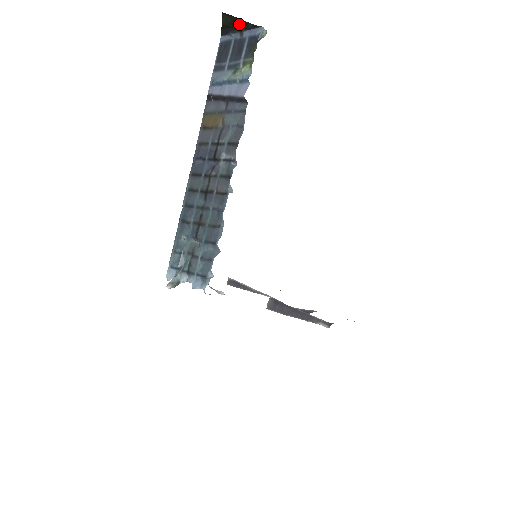
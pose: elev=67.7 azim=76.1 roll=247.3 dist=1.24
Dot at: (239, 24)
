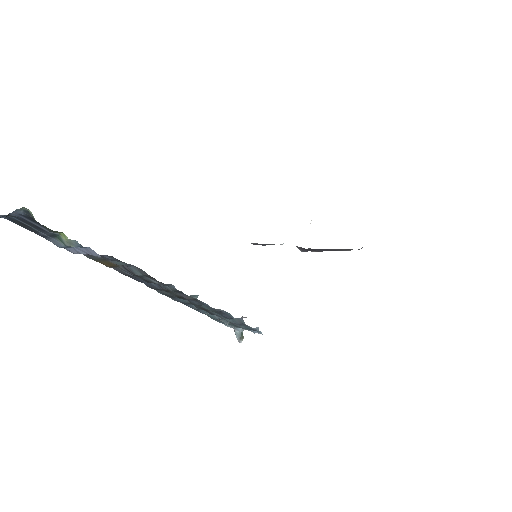
Dot at: out of frame
